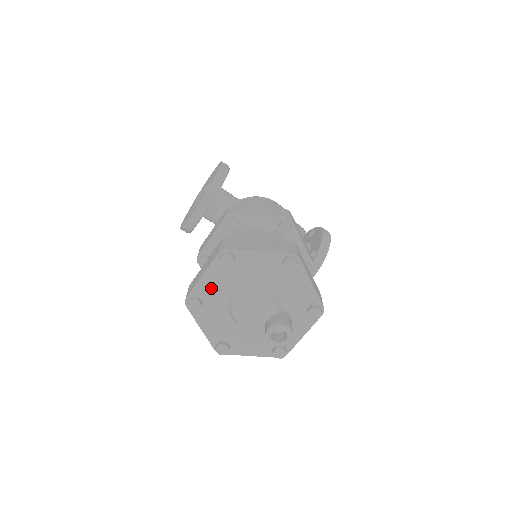
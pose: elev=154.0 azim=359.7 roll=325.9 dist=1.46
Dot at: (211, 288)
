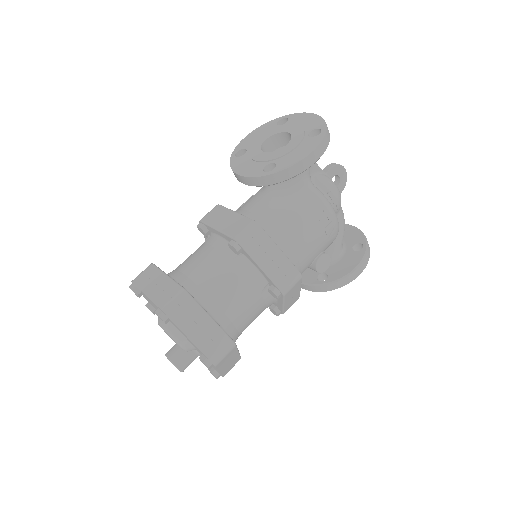
Dot at: (150, 301)
